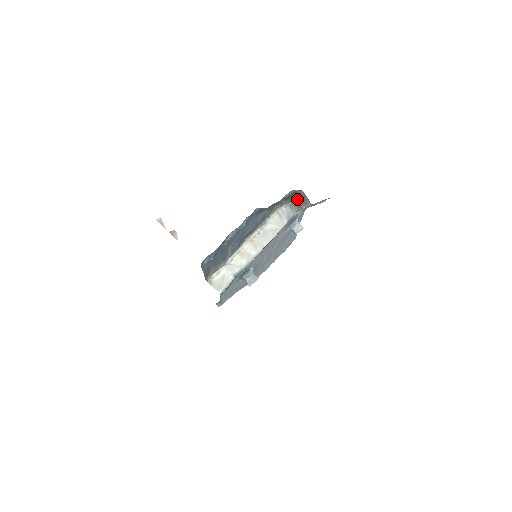
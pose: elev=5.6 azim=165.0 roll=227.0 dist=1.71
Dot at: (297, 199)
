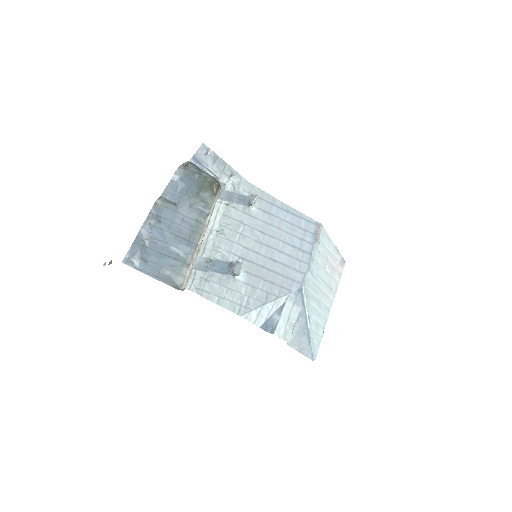
Dot at: (212, 177)
